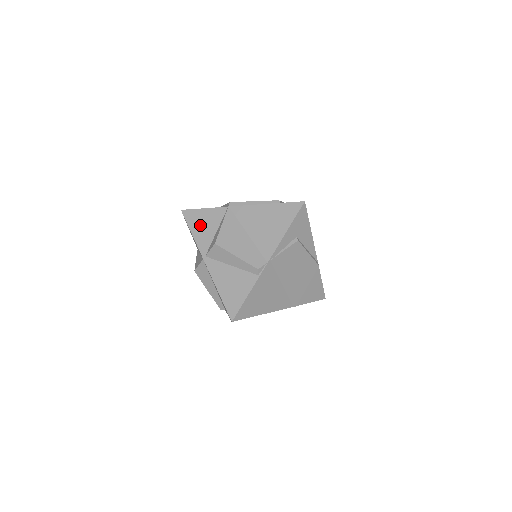
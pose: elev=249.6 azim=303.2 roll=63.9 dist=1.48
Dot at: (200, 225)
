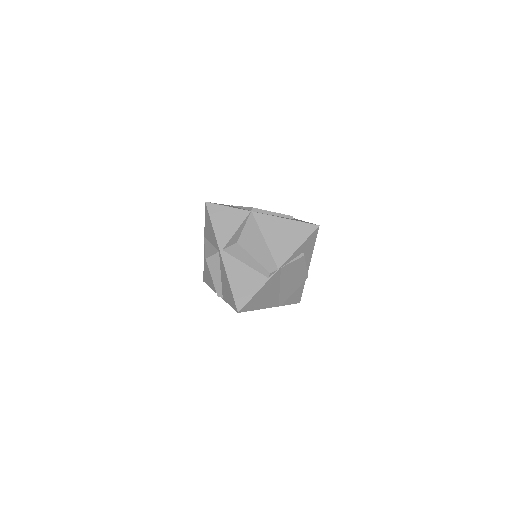
Dot at: (222, 221)
